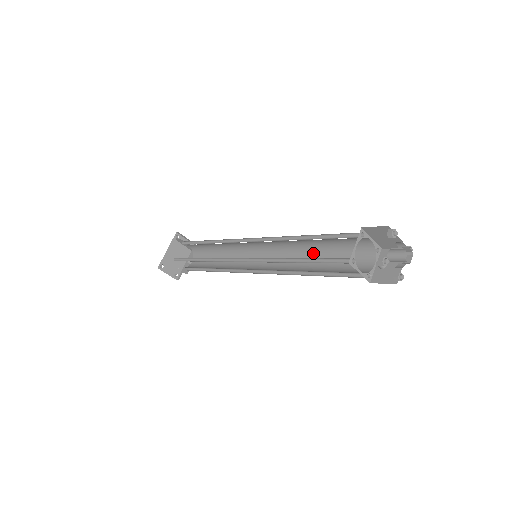
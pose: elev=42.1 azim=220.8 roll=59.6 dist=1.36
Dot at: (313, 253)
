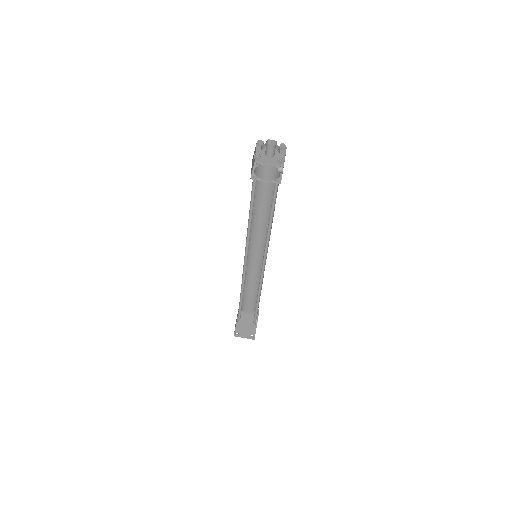
Dot at: occluded
